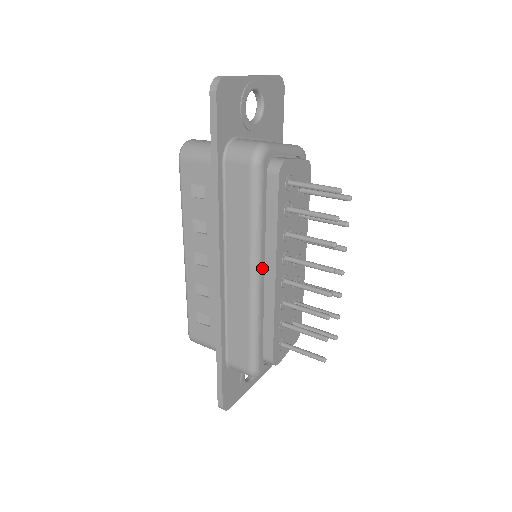
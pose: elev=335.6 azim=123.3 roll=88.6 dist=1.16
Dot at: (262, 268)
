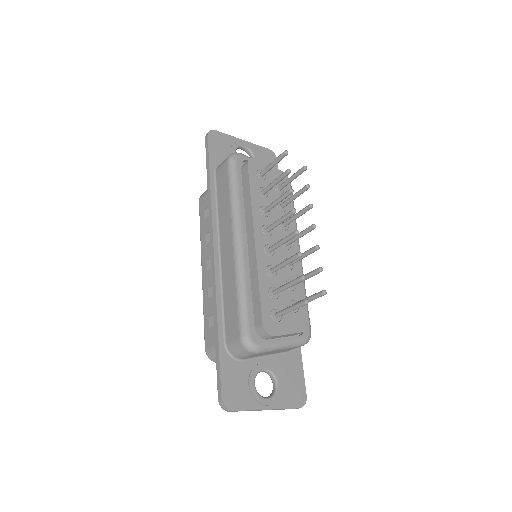
Dot at: (243, 233)
